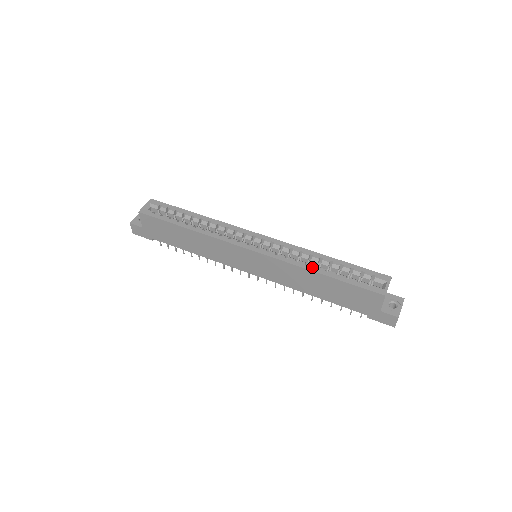
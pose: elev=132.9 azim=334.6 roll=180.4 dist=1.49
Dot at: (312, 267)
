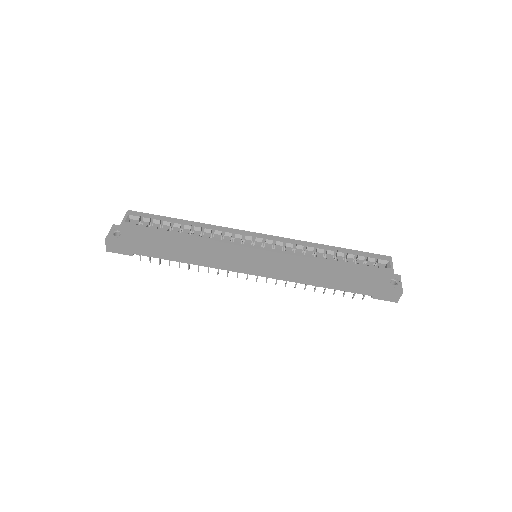
Dot at: (321, 258)
